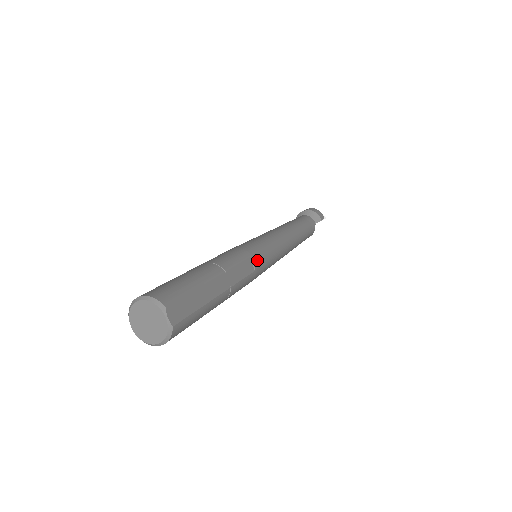
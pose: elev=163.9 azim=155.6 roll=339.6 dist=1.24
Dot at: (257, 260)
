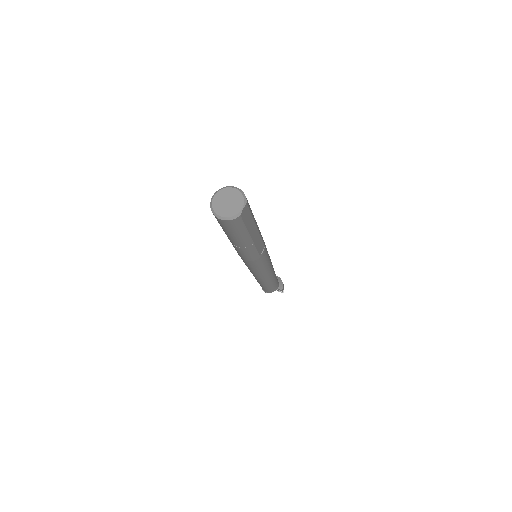
Dot at: (264, 253)
